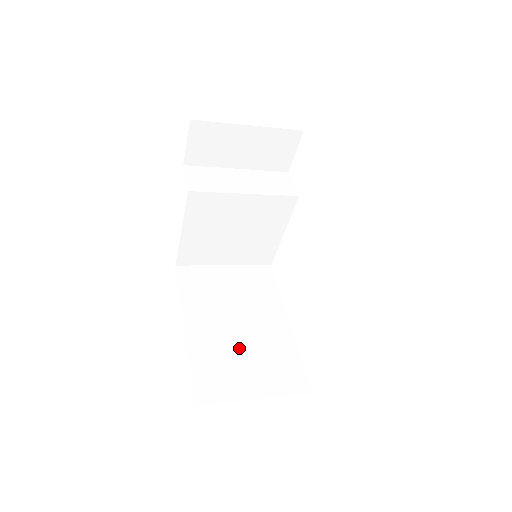
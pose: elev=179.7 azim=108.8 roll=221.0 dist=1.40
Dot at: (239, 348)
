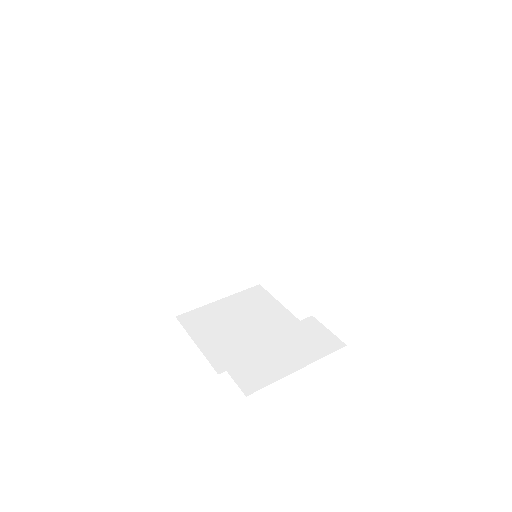
Dot at: (212, 263)
